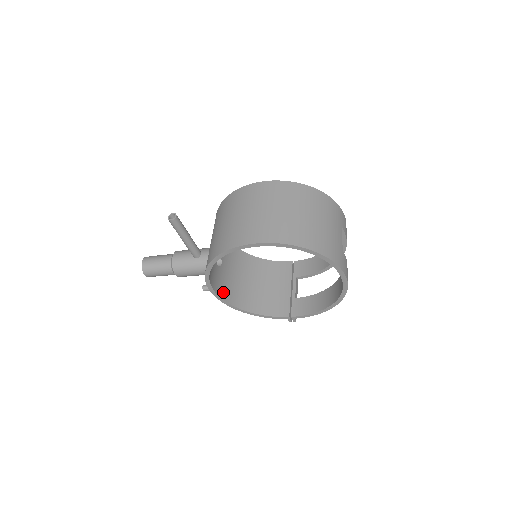
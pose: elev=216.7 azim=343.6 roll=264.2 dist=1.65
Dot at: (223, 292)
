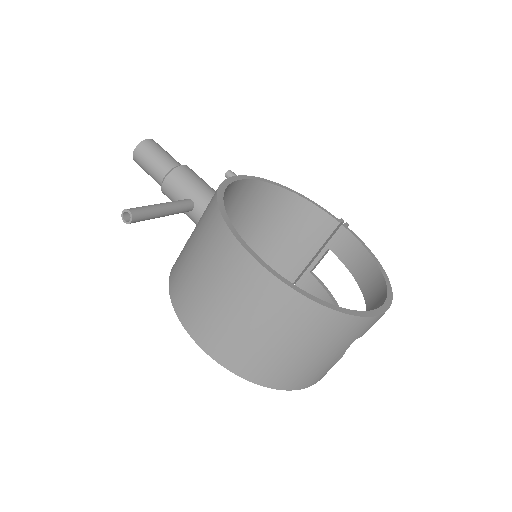
Dot at: occluded
